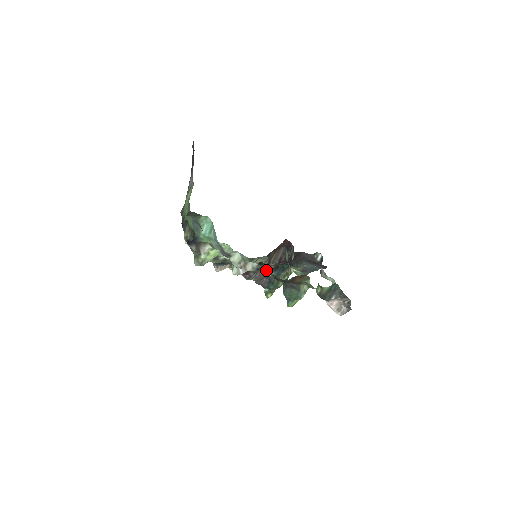
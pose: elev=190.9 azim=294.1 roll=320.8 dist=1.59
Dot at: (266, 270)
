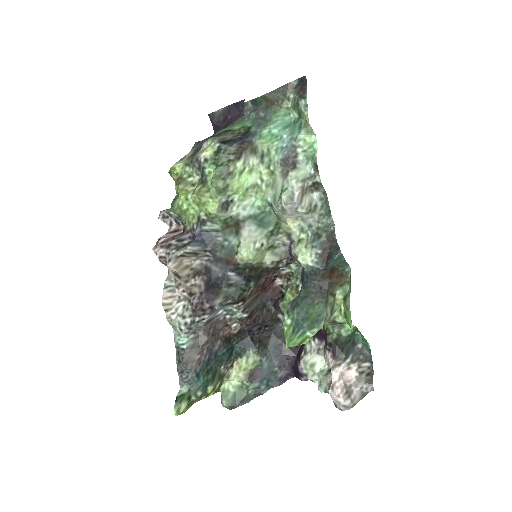
Dot at: (293, 250)
